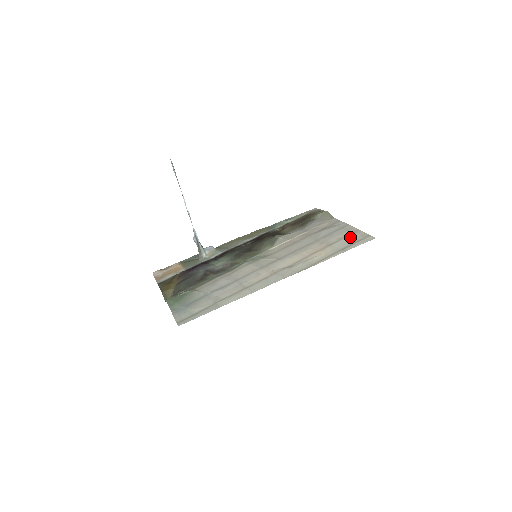
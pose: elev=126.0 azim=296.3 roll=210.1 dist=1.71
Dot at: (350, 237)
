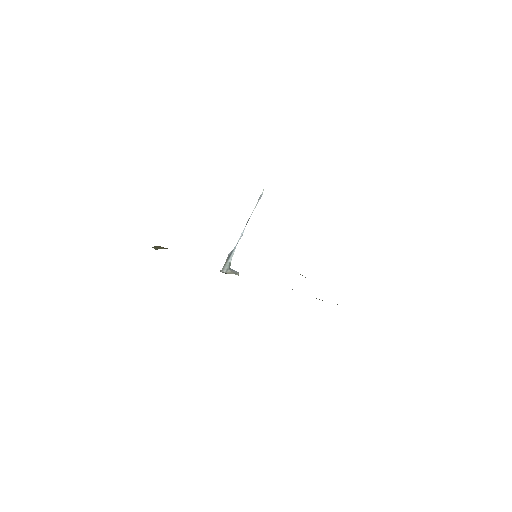
Dot at: occluded
